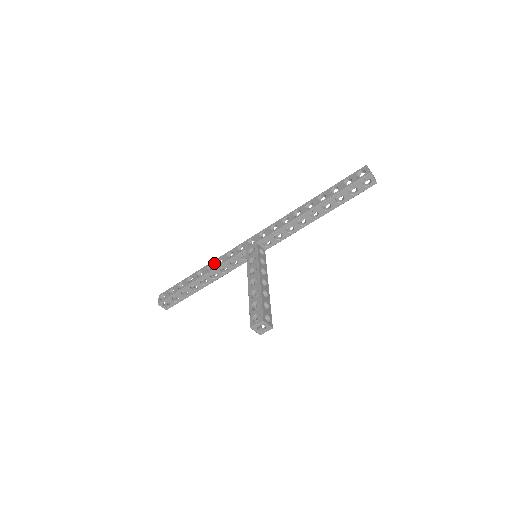
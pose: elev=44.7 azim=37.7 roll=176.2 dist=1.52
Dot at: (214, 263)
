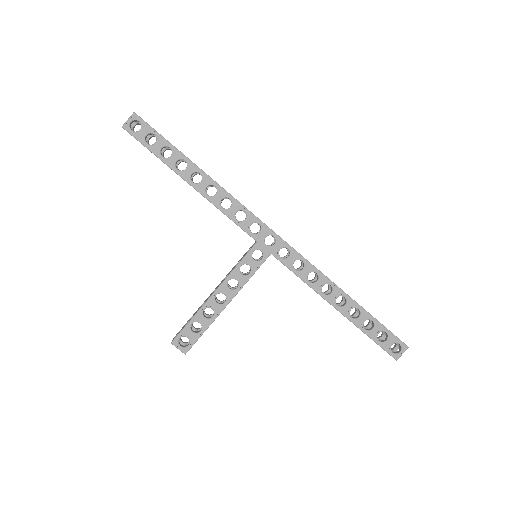
Dot at: (220, 194)
